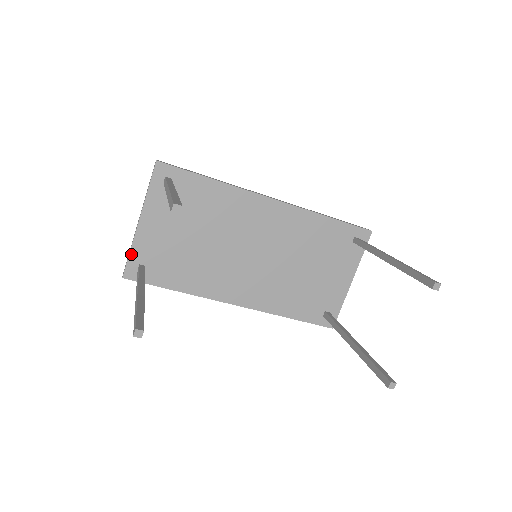
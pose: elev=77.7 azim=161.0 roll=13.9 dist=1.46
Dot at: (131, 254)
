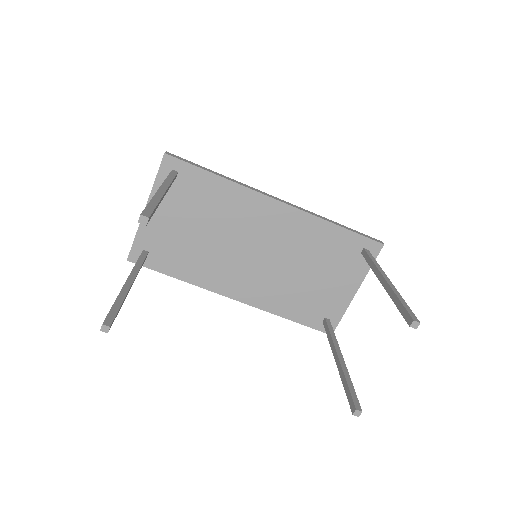
Dot at: (136, 239)
